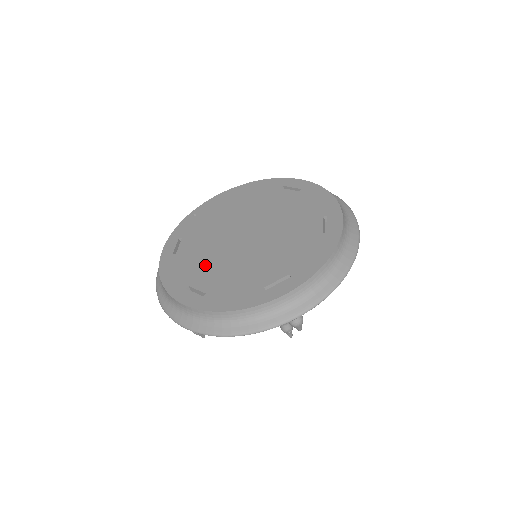
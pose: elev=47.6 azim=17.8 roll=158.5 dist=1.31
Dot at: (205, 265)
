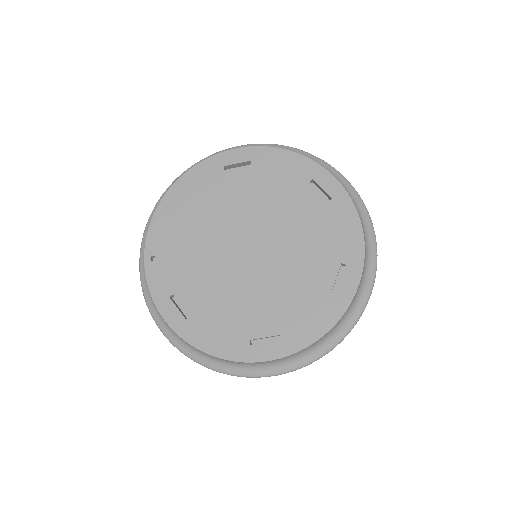
Dot at: (242, 307)
